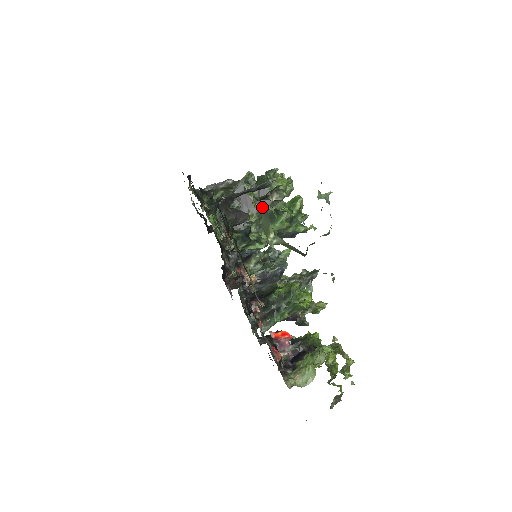
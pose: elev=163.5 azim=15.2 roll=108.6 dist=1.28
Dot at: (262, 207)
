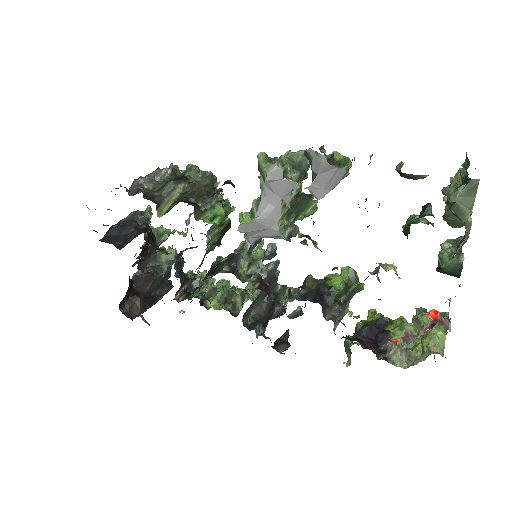
Dot at: (324, 191)
